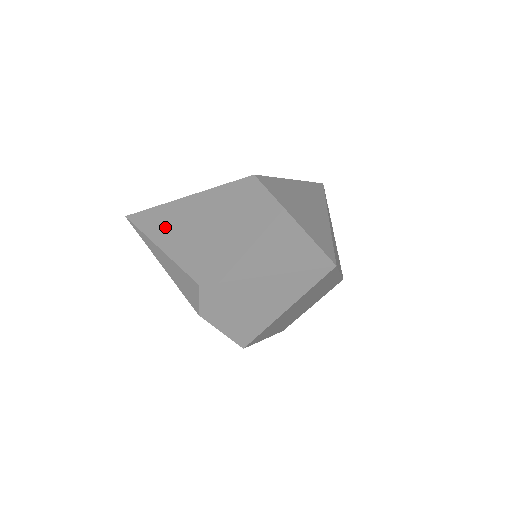
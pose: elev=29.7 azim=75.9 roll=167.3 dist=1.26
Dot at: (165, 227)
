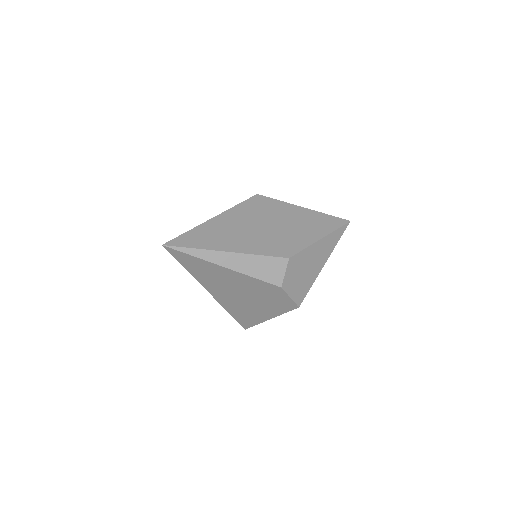
Dot at: (219, 238)
